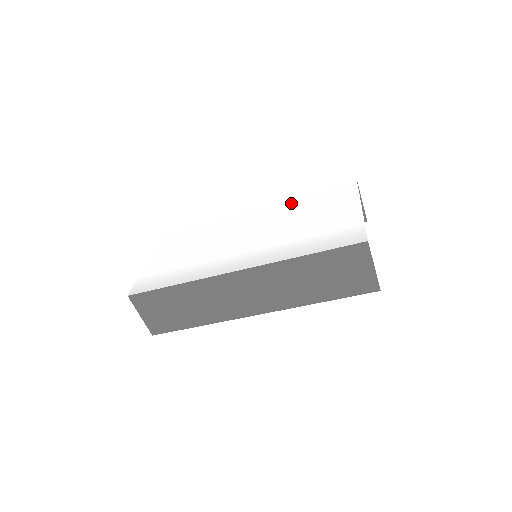
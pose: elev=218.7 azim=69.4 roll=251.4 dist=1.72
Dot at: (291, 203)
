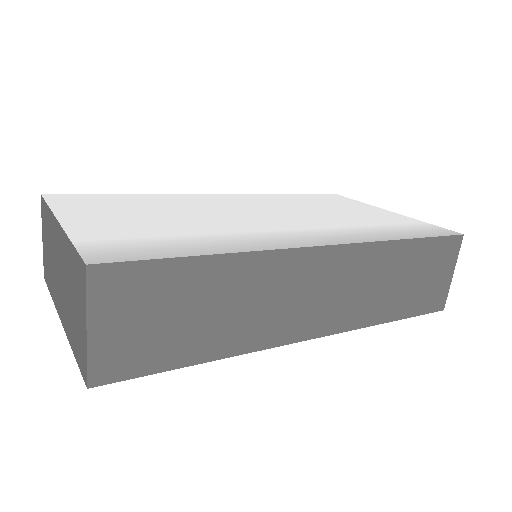
Dot at: (279, 198)
